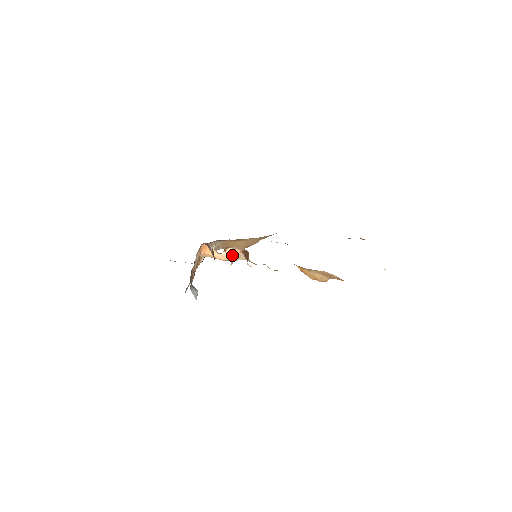
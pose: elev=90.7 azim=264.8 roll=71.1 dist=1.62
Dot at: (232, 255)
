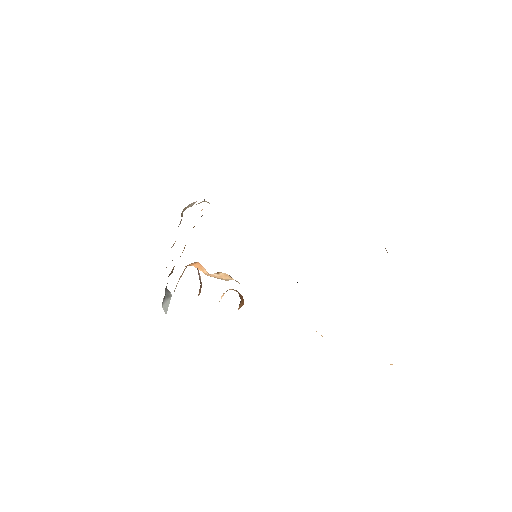
Dot at: (223, 294)
